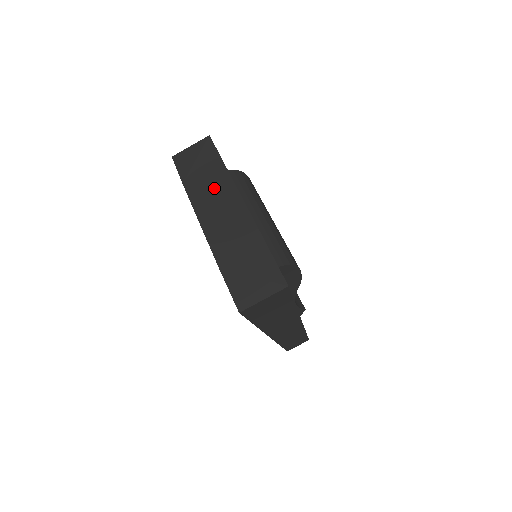
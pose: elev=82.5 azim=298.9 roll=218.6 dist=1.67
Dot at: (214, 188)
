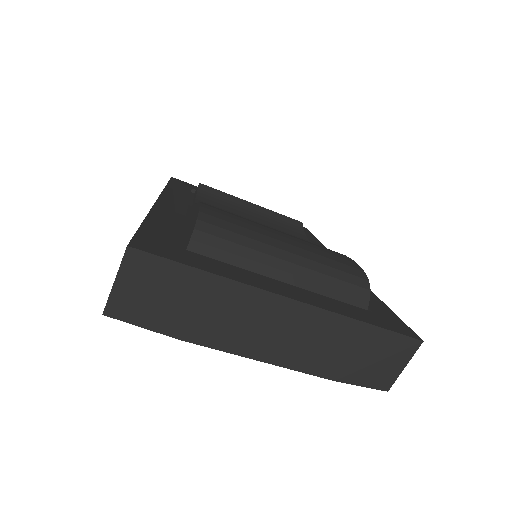
Dot at: (233, 313)
